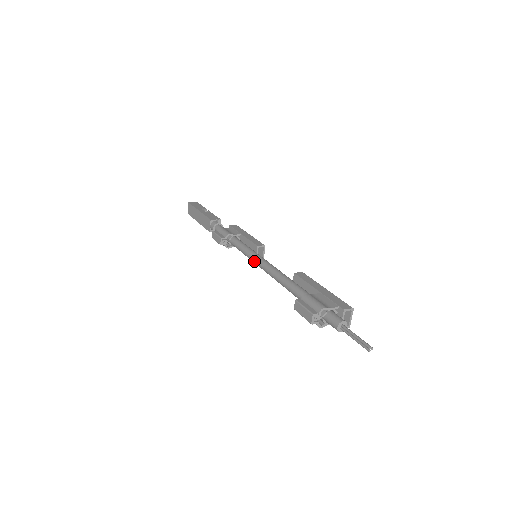
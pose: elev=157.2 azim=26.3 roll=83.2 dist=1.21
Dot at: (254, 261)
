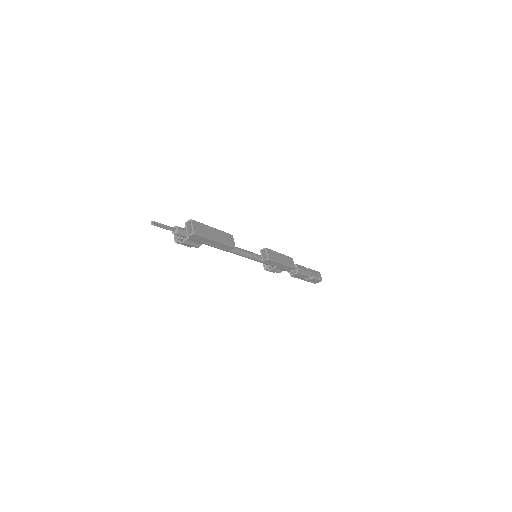
Dot at: occluded
